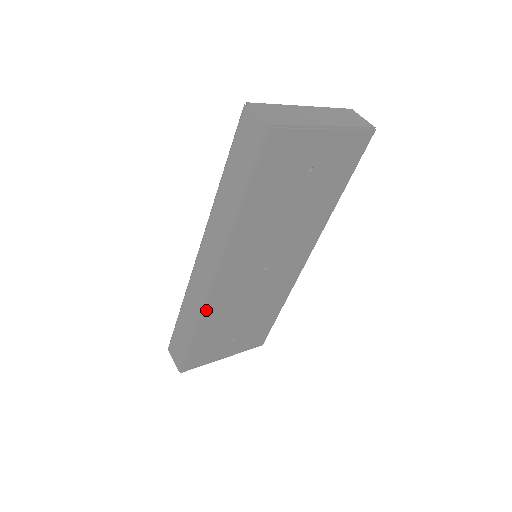
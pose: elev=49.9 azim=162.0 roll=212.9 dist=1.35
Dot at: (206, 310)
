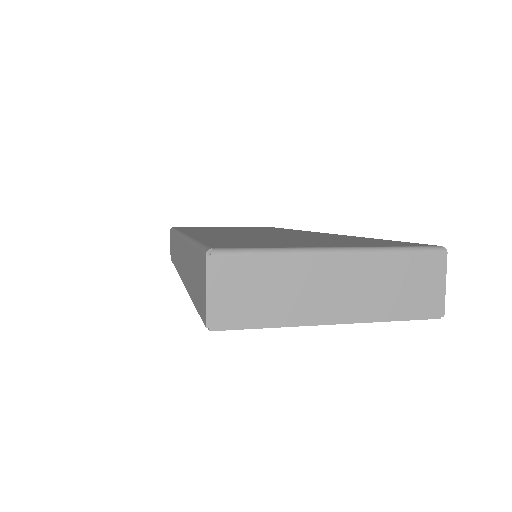
Dot at: occluded
